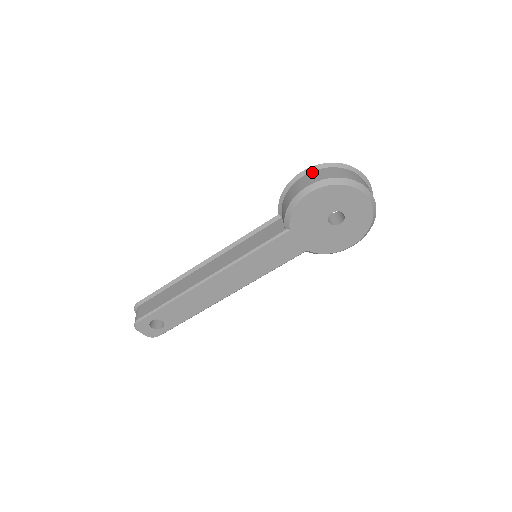
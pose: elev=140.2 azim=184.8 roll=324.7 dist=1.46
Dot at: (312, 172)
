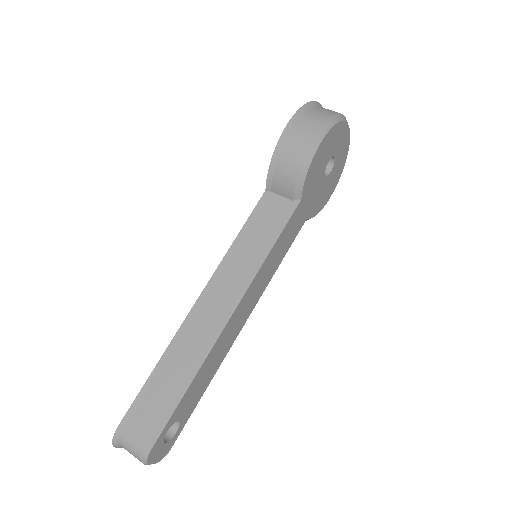
Dot at: (300, 119)
